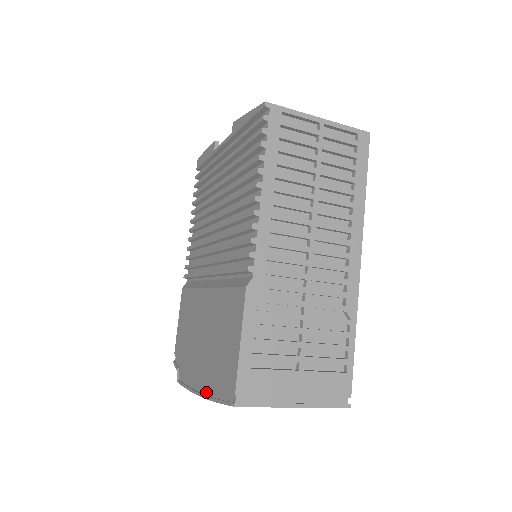
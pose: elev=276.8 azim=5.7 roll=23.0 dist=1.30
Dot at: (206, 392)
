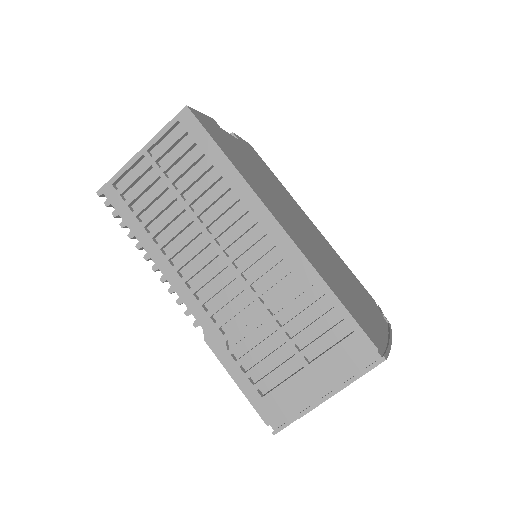
Dot at: occluded
